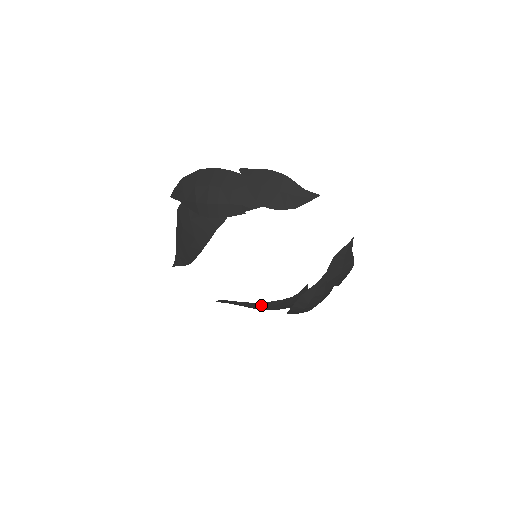
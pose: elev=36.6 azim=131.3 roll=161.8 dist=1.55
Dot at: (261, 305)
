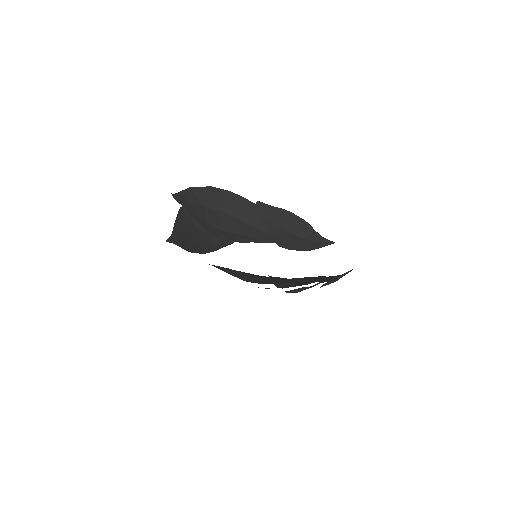
Dot at: occluded
